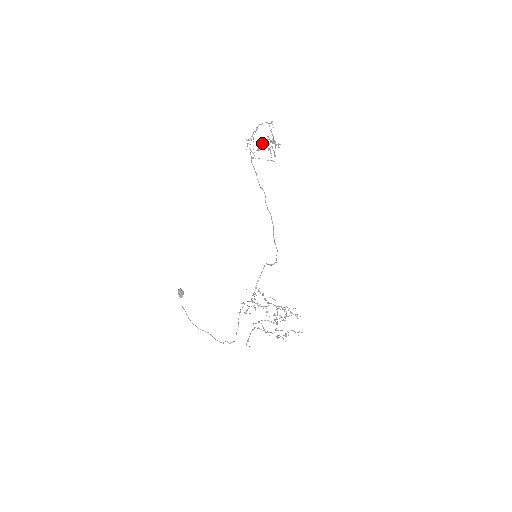
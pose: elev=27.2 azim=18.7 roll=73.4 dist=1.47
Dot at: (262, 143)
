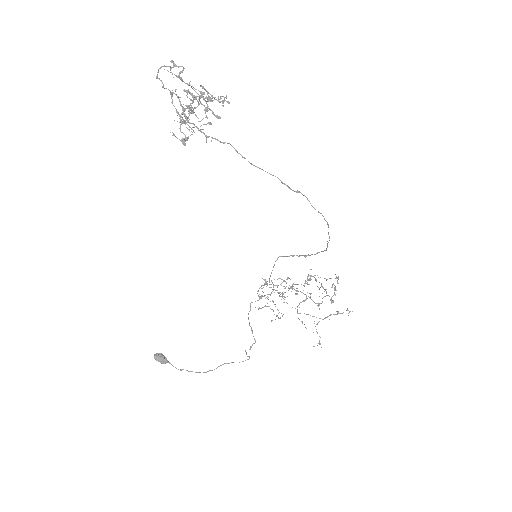
Dot at: (186, 108)
